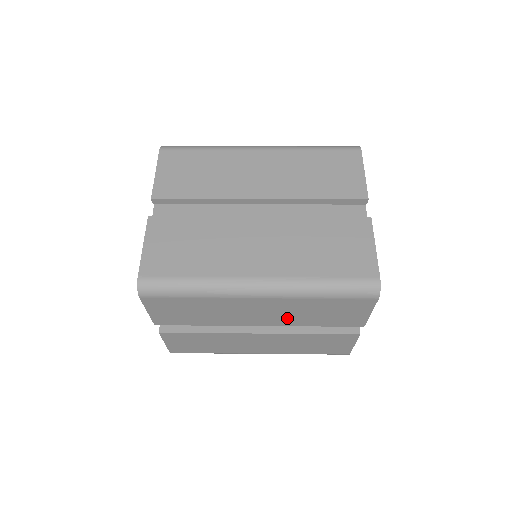
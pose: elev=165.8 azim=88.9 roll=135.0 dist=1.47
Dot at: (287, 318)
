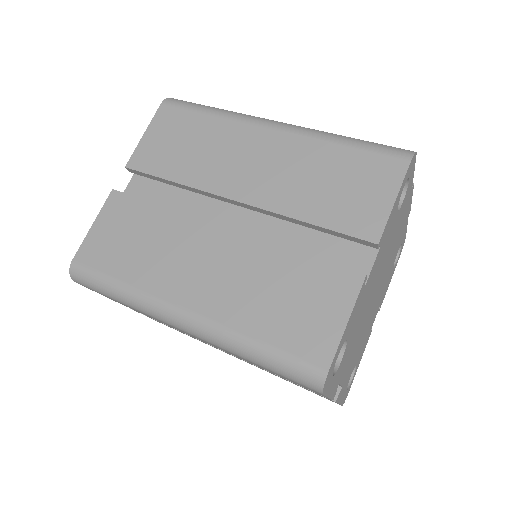
Dot at: occluded
